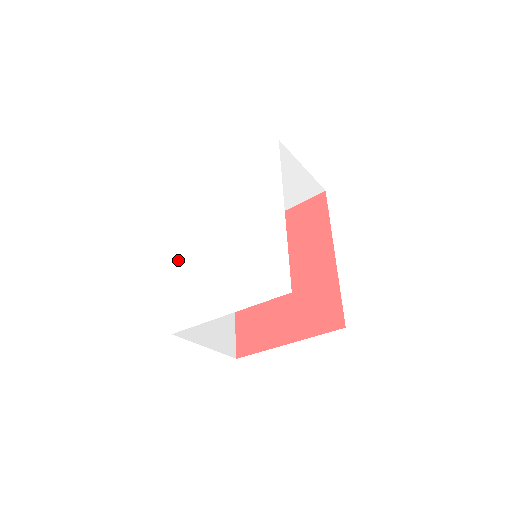
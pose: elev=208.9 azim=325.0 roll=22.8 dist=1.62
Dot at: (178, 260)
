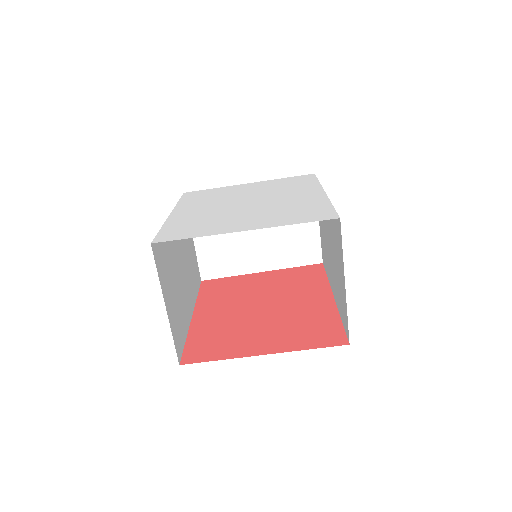
Dot at: (176, 212)
